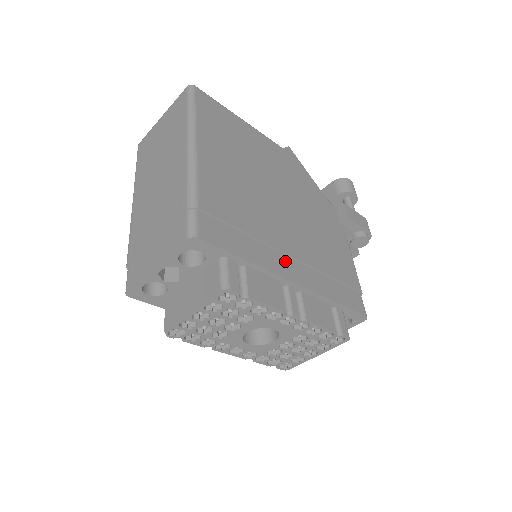
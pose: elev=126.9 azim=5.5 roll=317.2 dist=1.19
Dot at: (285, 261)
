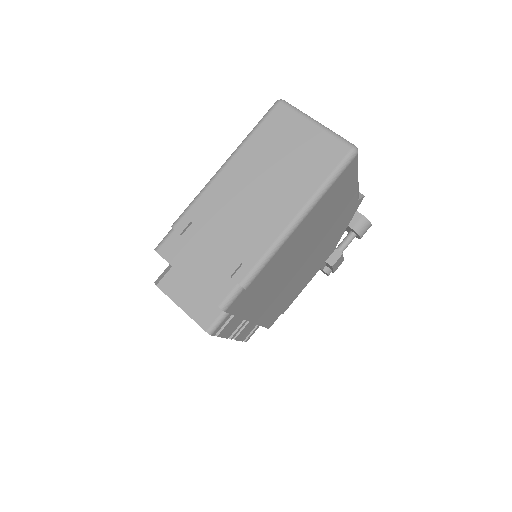
Dot at: (261, 307)
